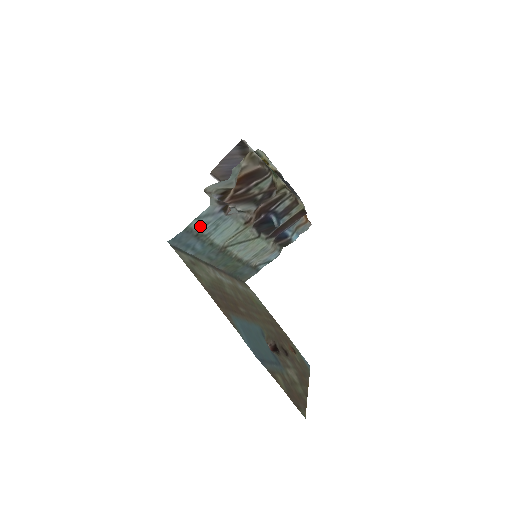
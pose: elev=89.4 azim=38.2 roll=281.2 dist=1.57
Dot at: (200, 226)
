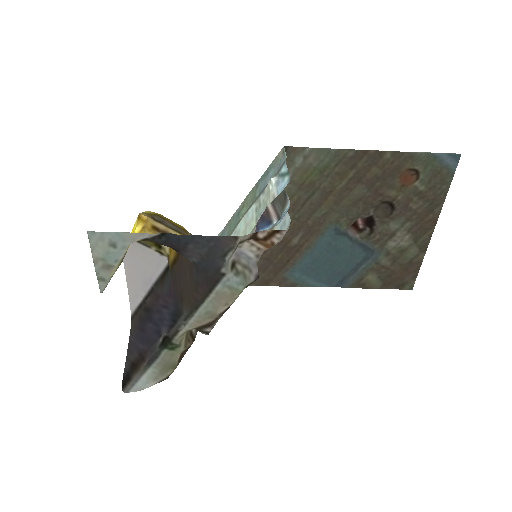
Dot at: occluded
